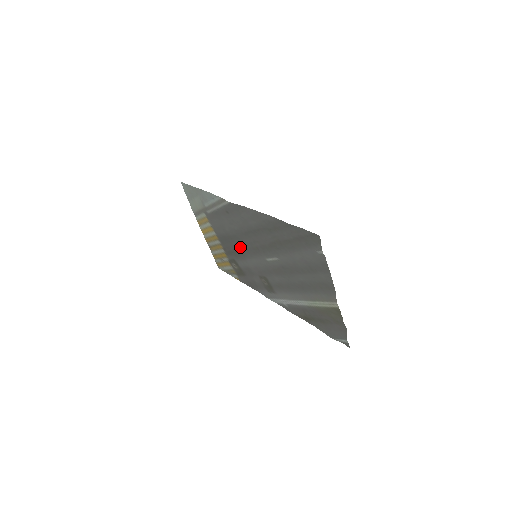
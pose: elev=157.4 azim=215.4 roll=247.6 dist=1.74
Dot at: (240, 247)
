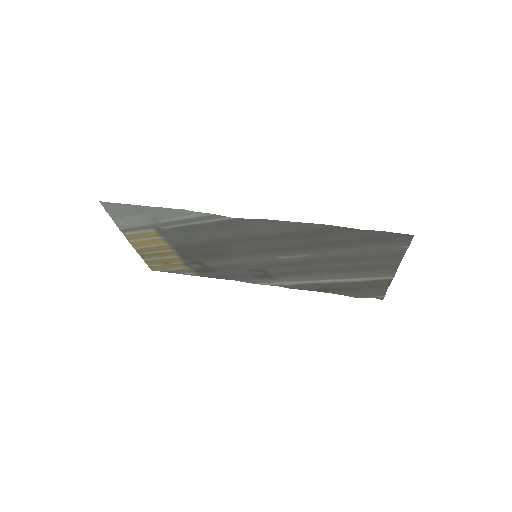
Dot at: (223, 251)
